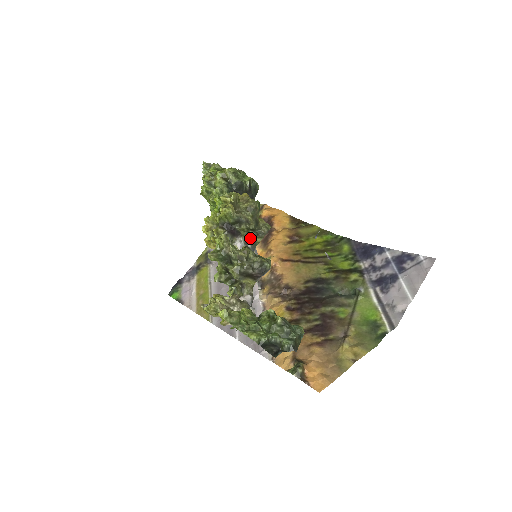
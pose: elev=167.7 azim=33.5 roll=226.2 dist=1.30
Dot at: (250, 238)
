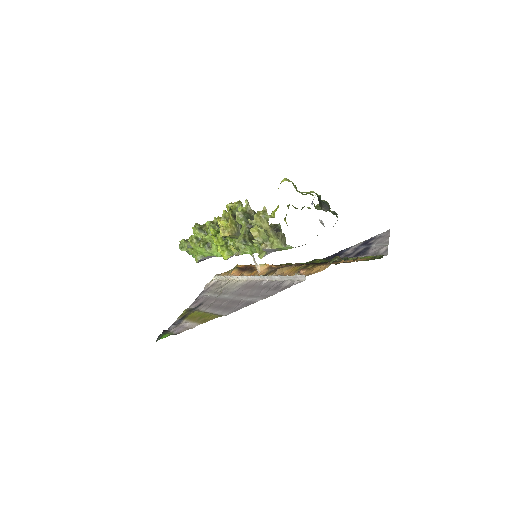
Dot at: occluded
